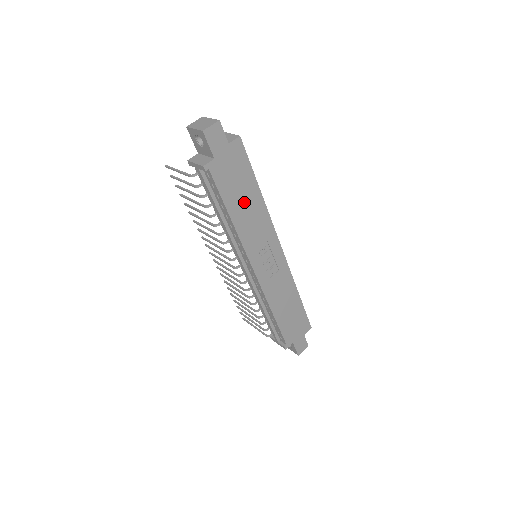
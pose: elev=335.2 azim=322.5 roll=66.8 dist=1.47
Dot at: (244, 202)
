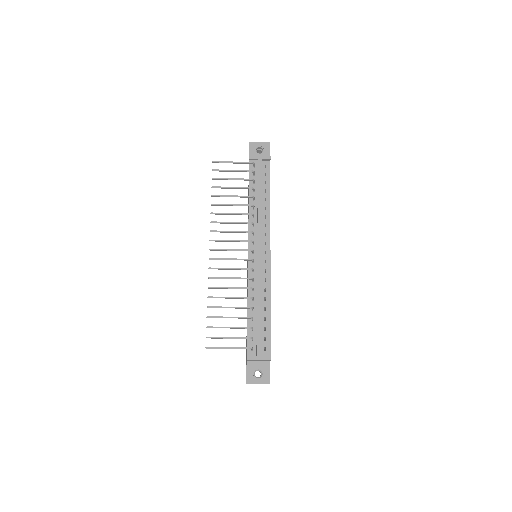
Dot at: occluded
